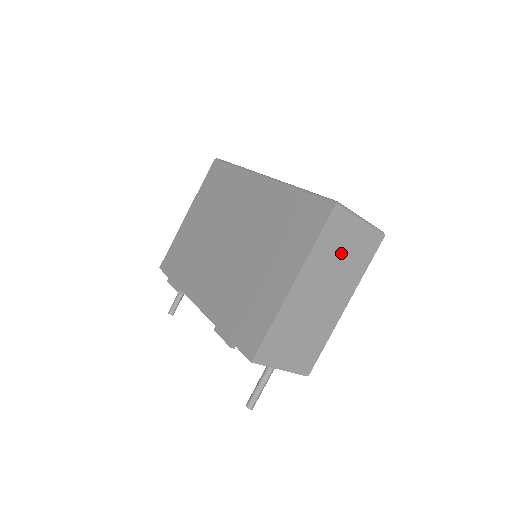
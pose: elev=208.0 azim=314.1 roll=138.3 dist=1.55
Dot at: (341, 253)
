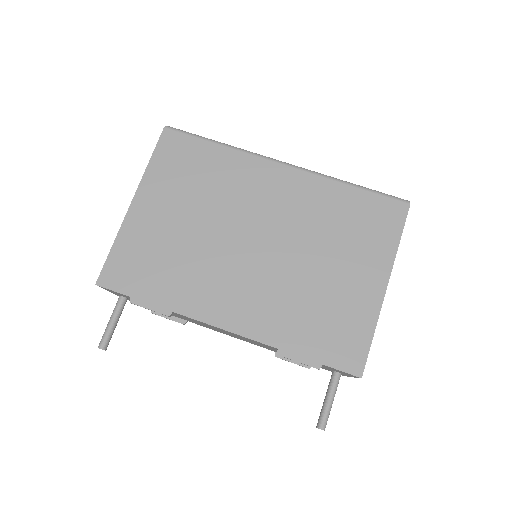
Dot at: occluded
